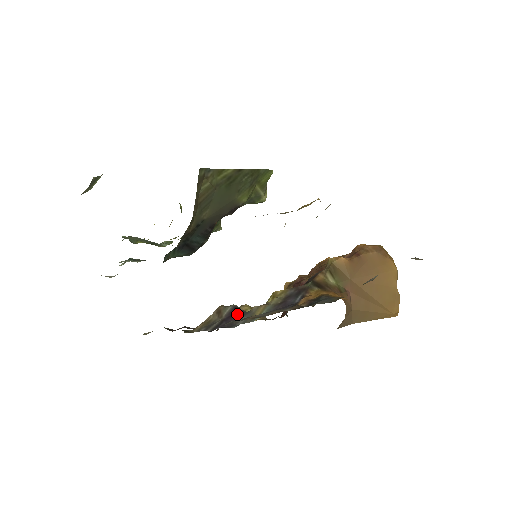
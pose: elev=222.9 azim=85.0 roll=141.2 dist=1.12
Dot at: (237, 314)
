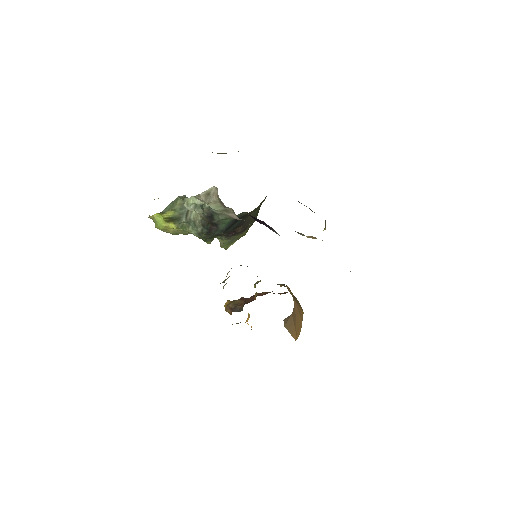
Dot at: occluded
